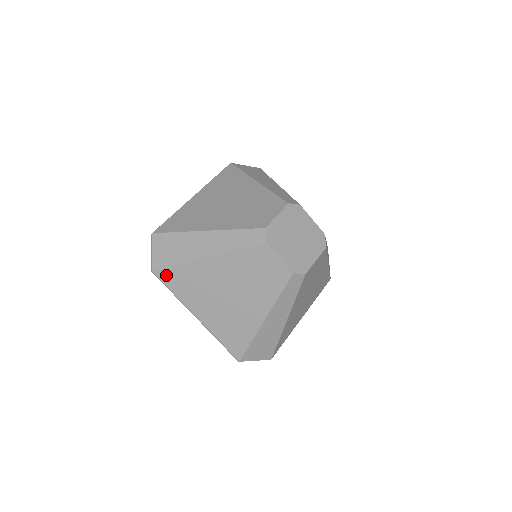
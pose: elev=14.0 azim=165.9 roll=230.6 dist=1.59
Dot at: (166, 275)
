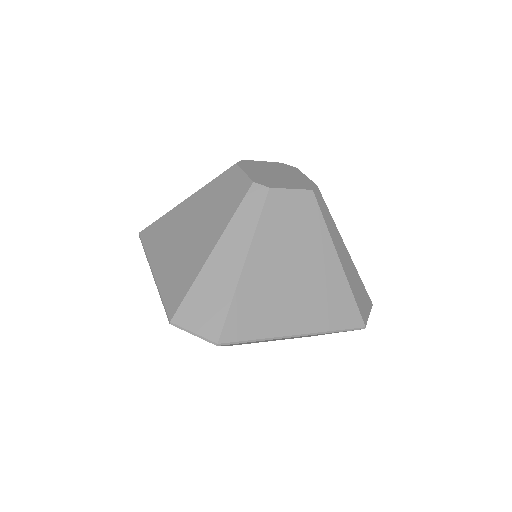
Dot at: (147, 232)
